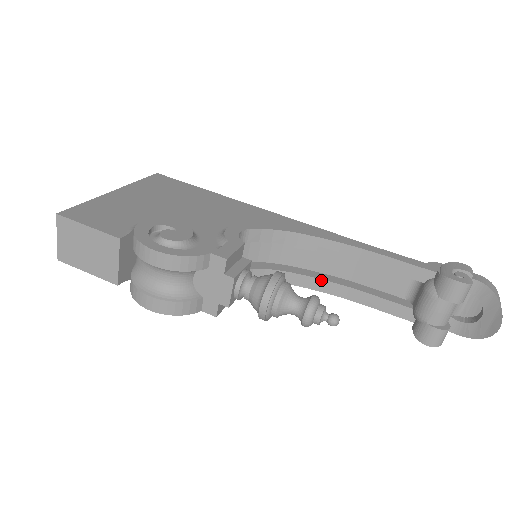
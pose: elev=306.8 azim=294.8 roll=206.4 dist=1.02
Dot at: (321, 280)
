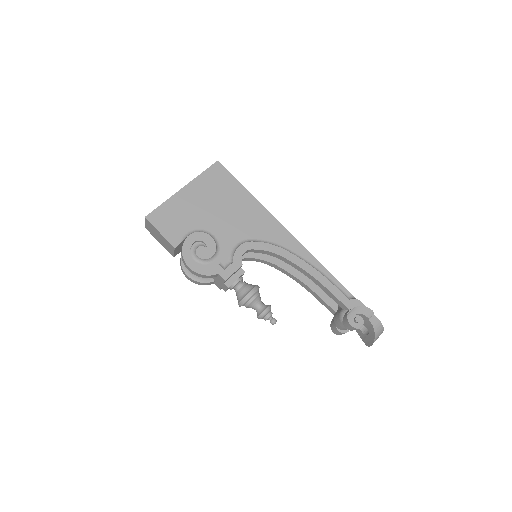
Dot at: (293, 276)
